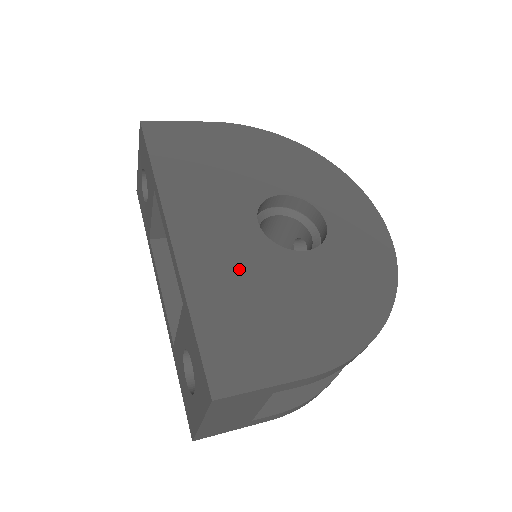
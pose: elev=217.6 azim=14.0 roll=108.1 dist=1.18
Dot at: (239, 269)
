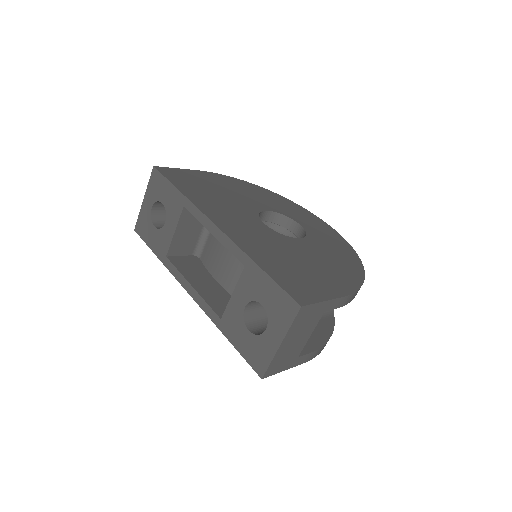
Dot at: (270, 245)
